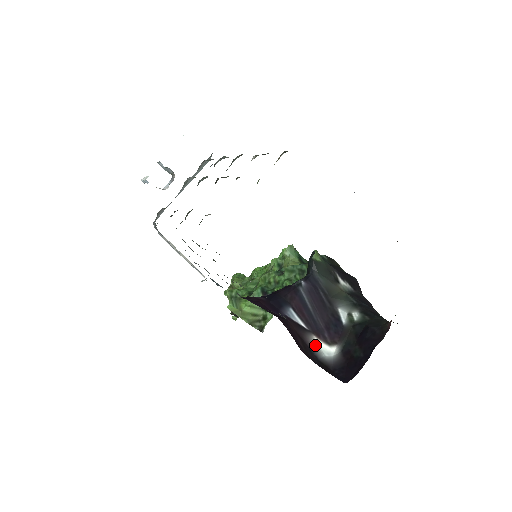
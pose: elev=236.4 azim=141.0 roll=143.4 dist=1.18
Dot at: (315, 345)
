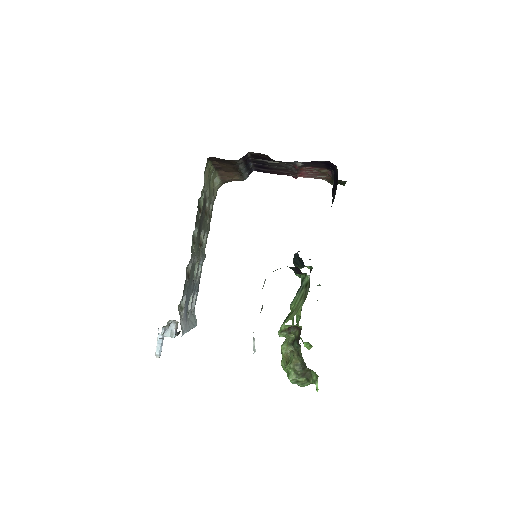
Dot at: occluded
